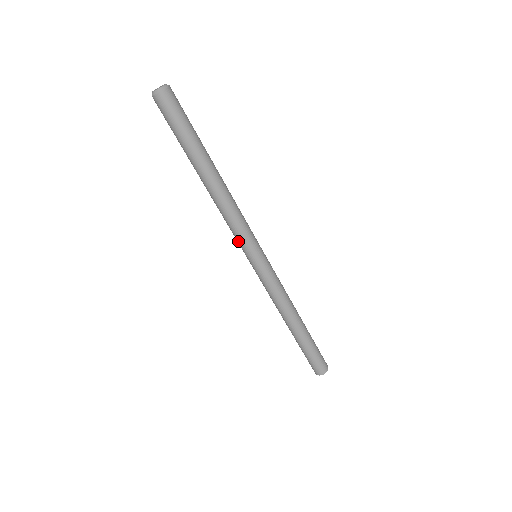
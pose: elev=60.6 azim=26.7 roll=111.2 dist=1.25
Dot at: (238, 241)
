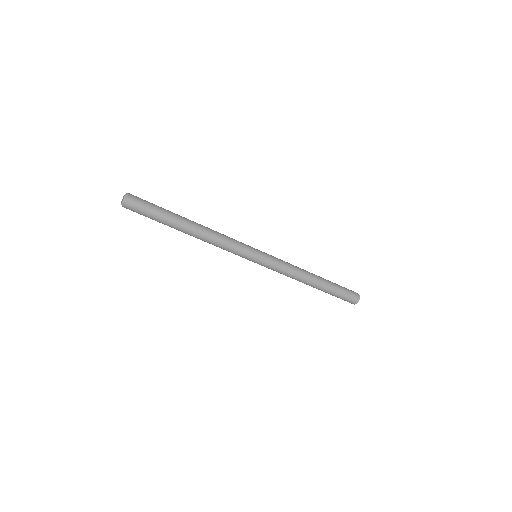
Dot at: occluded
